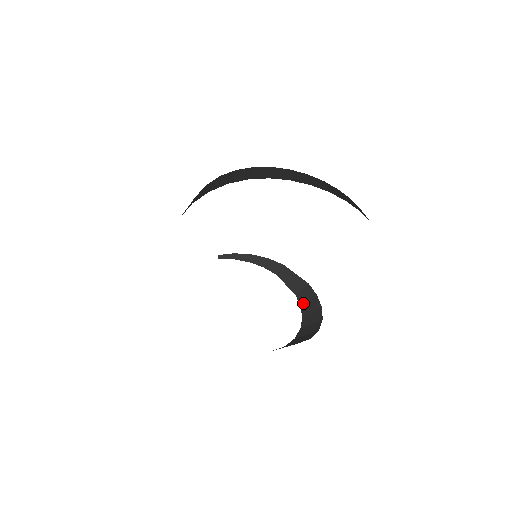
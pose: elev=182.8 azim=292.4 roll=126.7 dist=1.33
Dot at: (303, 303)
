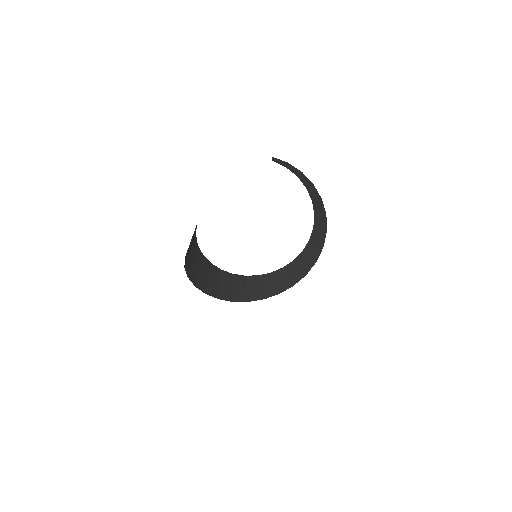
Dot at: occluded
